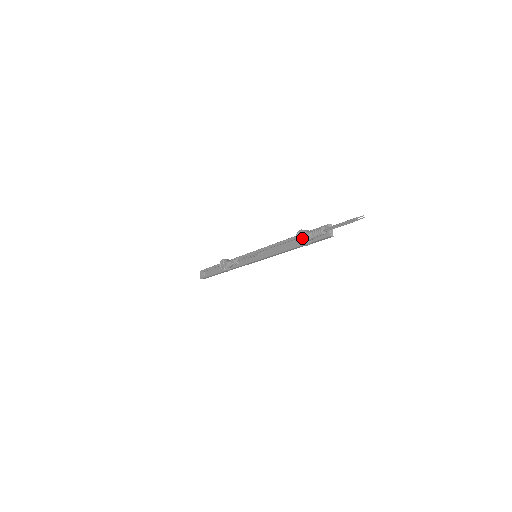
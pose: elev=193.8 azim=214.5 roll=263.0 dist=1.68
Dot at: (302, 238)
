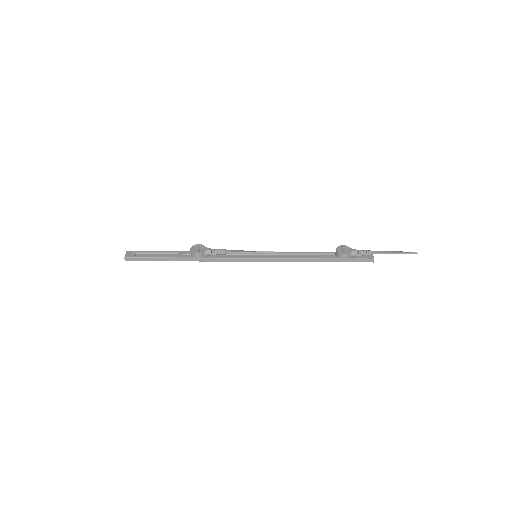
Dot at: (345, 250)
